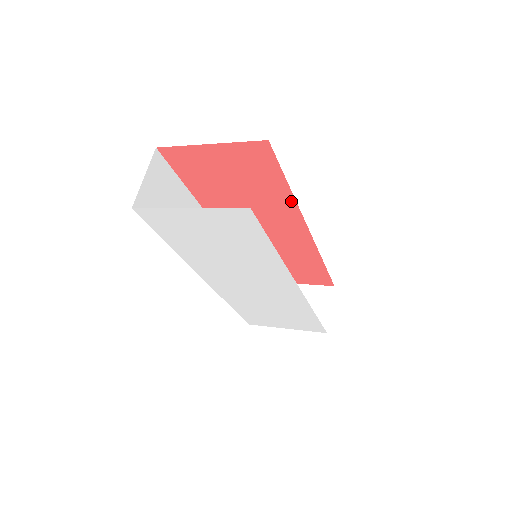
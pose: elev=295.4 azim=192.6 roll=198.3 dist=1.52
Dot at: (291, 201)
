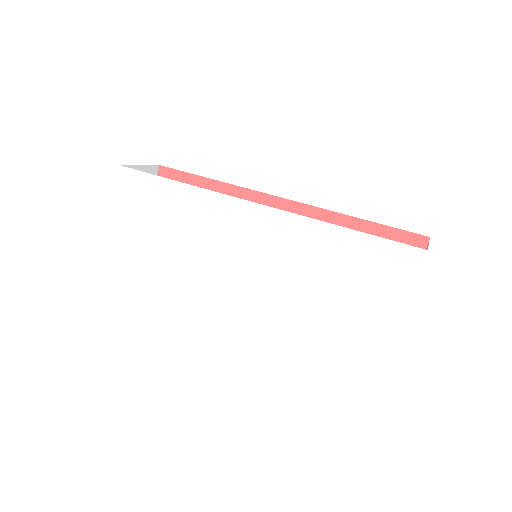
Dot at: (229, 189)
